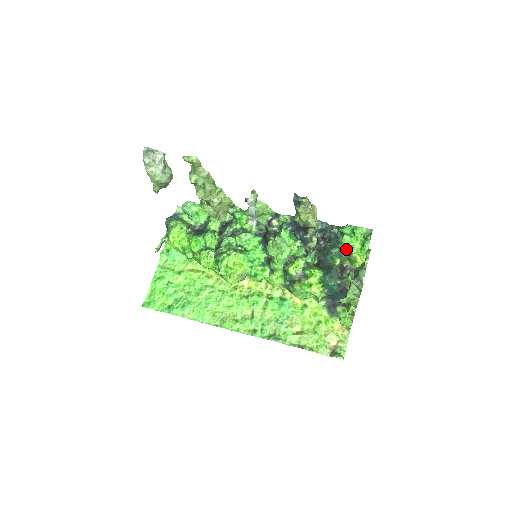
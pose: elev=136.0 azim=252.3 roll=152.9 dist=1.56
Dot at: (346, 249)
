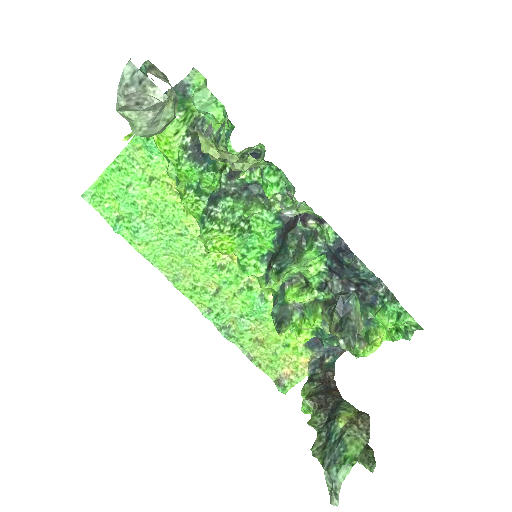
Dot at: (374, 318)
